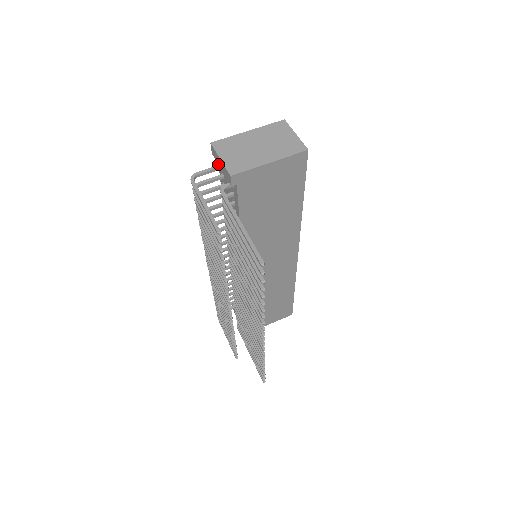
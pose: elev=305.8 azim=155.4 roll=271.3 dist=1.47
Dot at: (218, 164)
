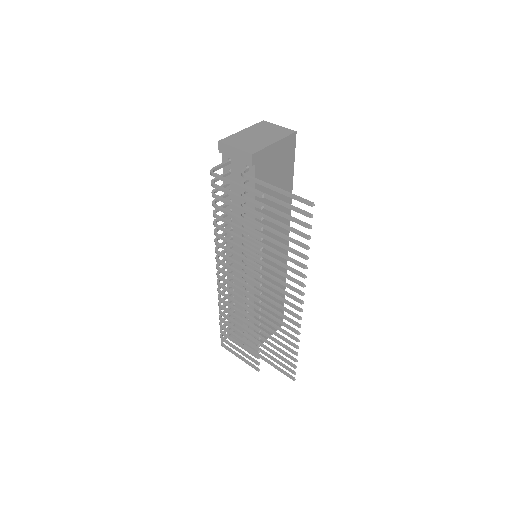
Dot at: (230, 156)
